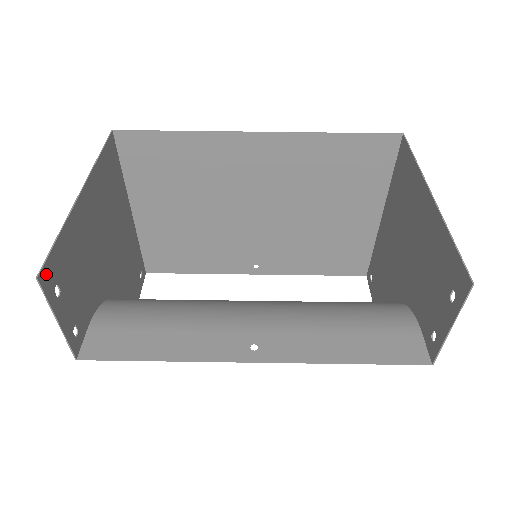
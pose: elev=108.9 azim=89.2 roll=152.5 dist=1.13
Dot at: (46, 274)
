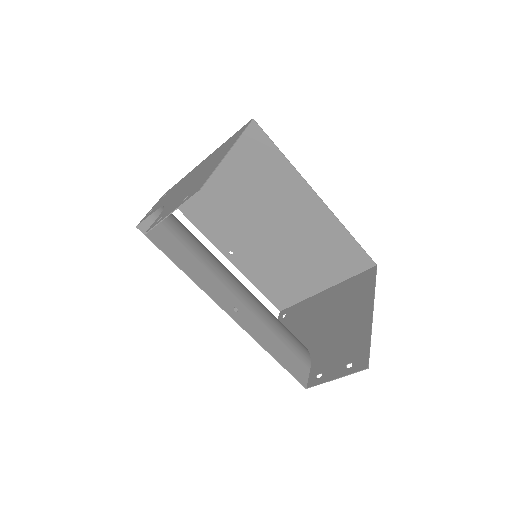
Dot at: (198, 189)
